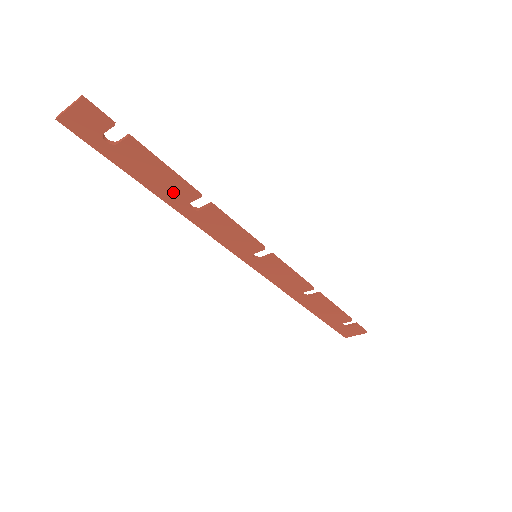
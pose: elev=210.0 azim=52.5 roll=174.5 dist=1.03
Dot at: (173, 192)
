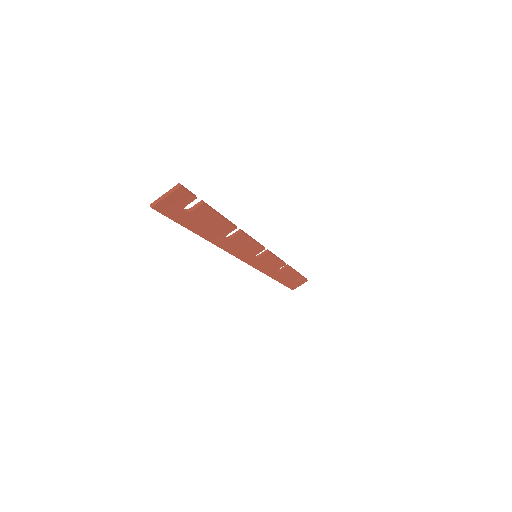
Dot at: (218, 232)
